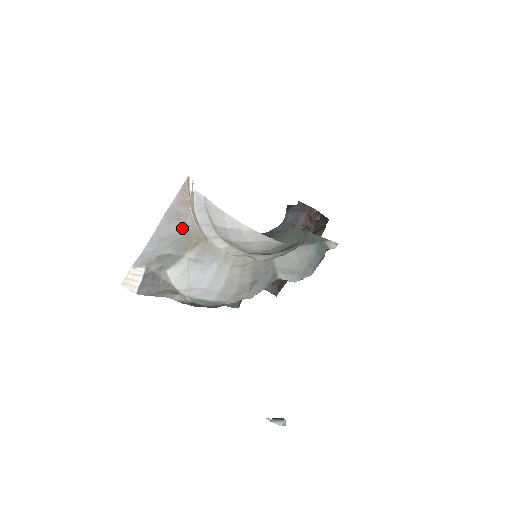
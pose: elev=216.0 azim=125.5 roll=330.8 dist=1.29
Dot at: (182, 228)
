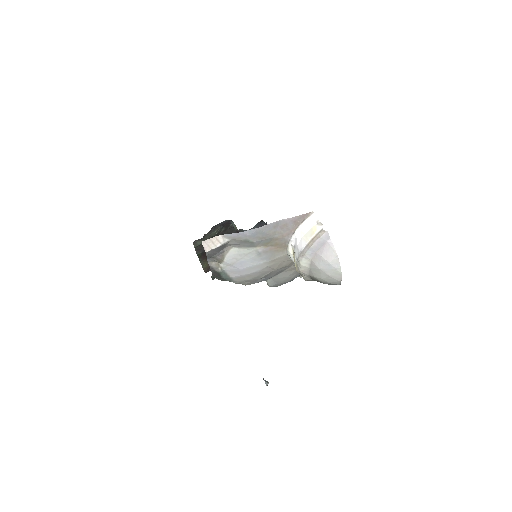
Dot at: (277, 234)
